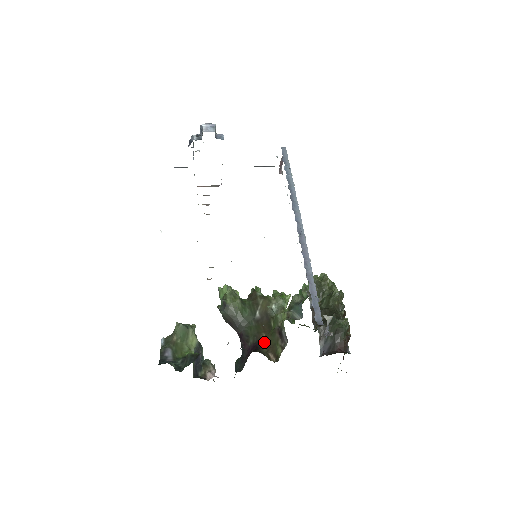
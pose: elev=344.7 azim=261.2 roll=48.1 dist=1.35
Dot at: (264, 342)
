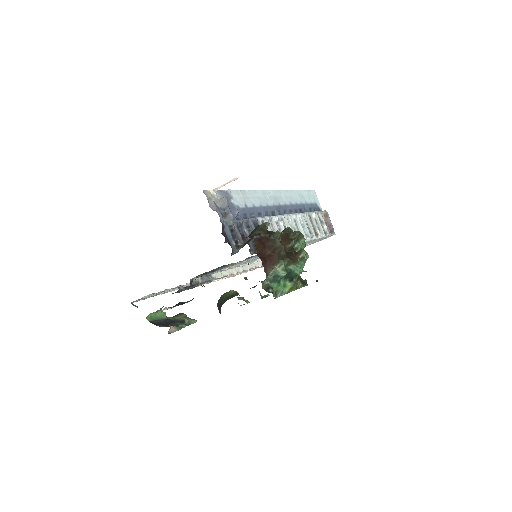
Dot at: occluded
